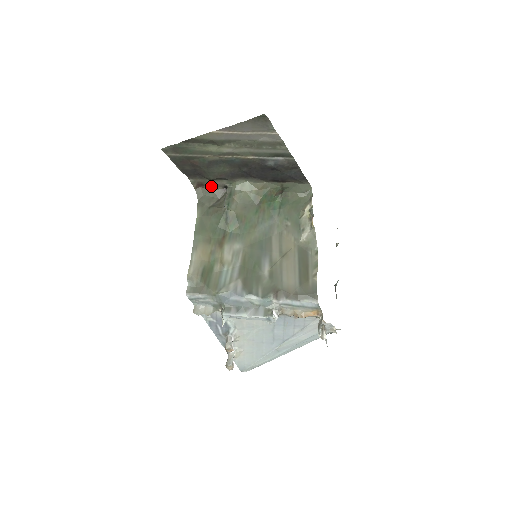
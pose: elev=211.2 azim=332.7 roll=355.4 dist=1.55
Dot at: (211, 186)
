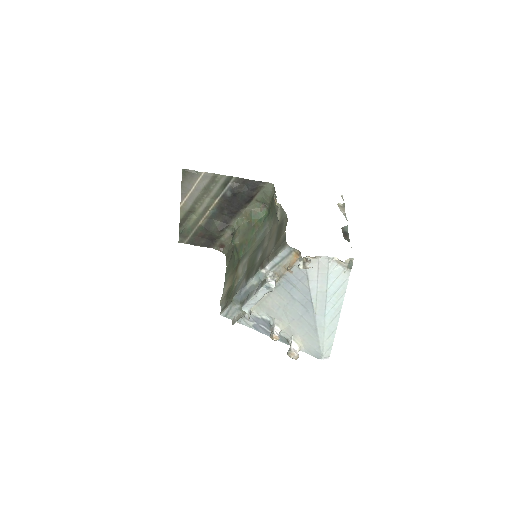
Dot at: (227, 241)
